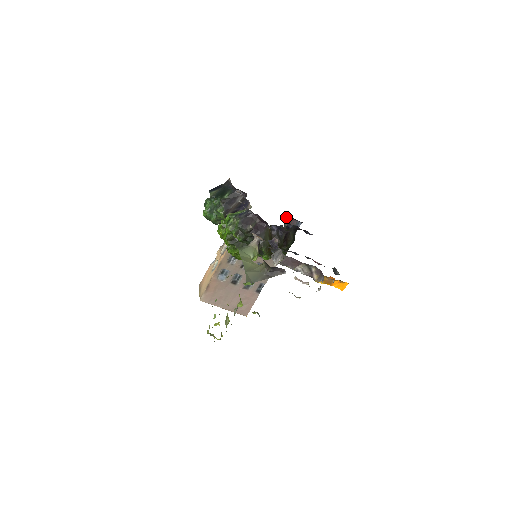
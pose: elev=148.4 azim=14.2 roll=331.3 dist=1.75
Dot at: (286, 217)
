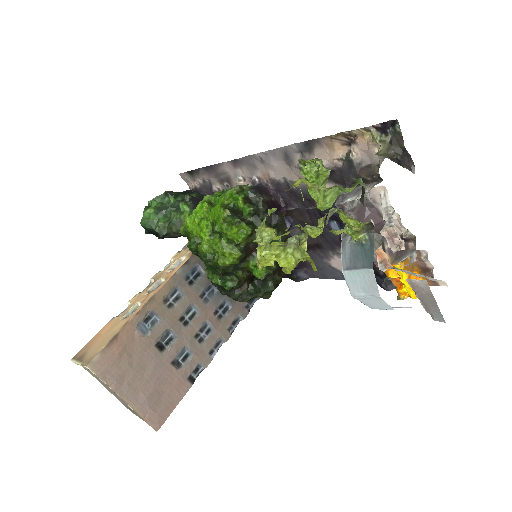
Dot at: occluded
